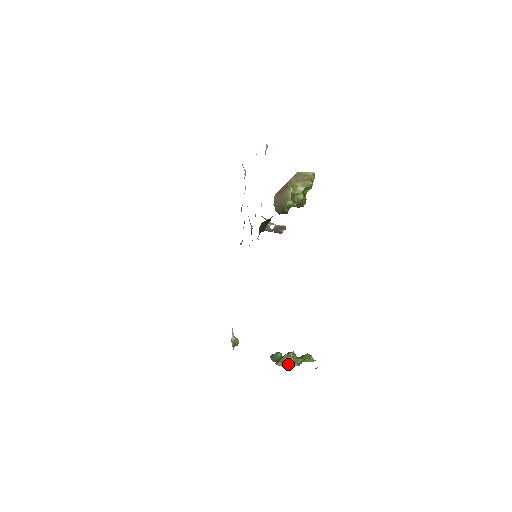
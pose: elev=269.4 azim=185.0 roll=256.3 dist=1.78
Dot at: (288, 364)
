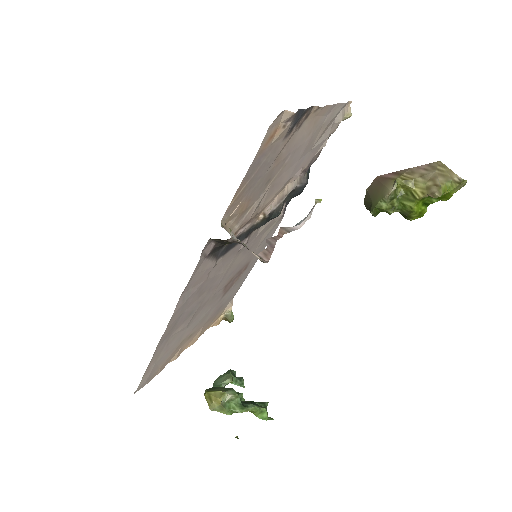
Dot at: (211, 405)
